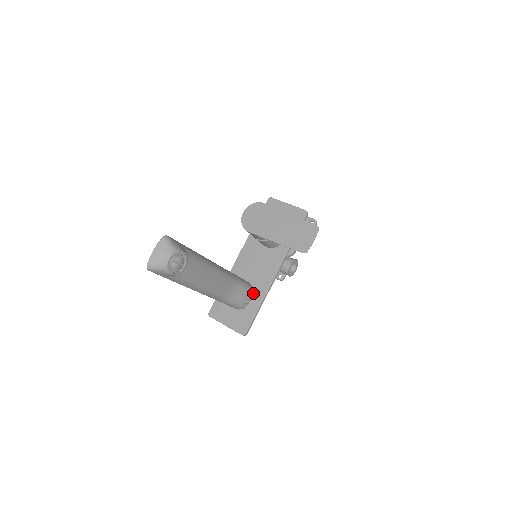
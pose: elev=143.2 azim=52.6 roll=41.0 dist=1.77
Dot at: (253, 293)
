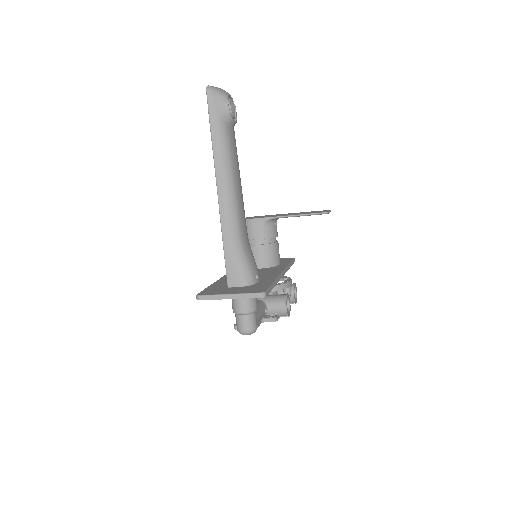
Dot at: occluded
